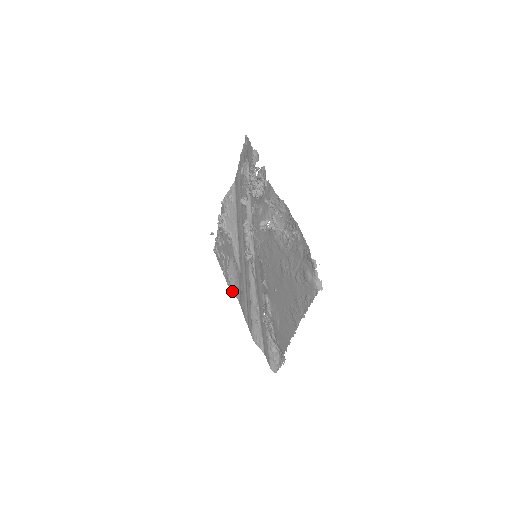
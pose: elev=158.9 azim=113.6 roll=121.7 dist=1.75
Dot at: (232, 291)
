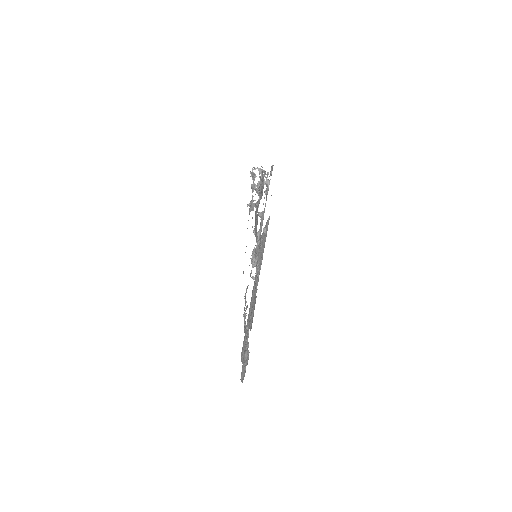
Dot at: (250, 325)
